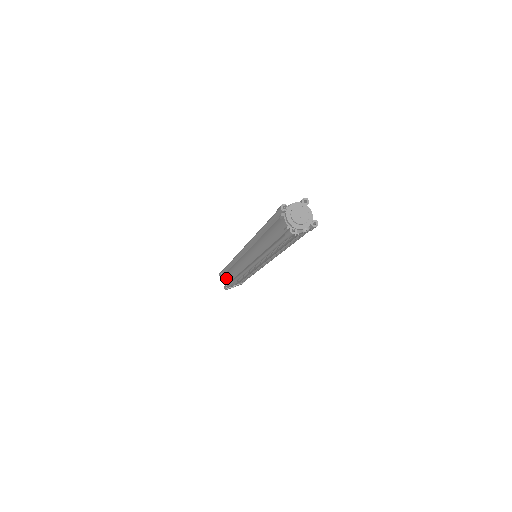
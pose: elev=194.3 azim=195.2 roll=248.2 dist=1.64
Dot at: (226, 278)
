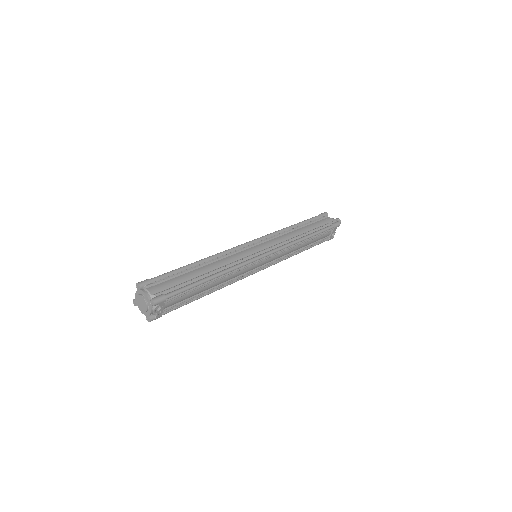
Dot at: occluded
